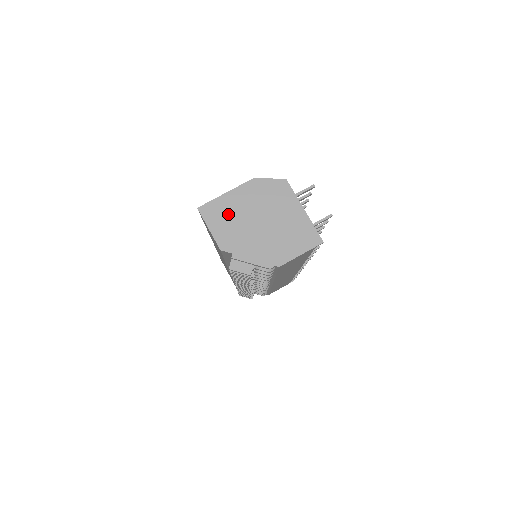
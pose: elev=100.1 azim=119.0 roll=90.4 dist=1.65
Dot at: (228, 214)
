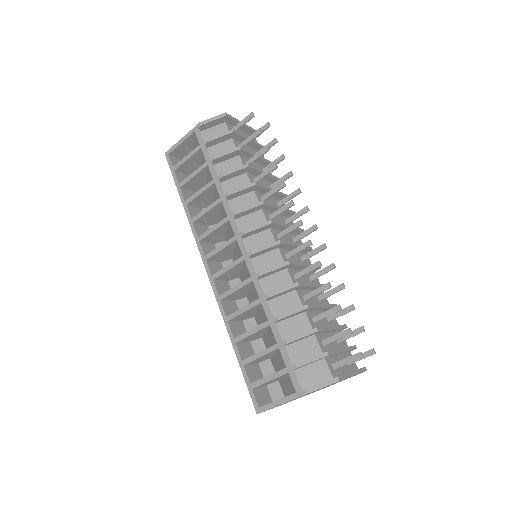
Dot at: occluded
